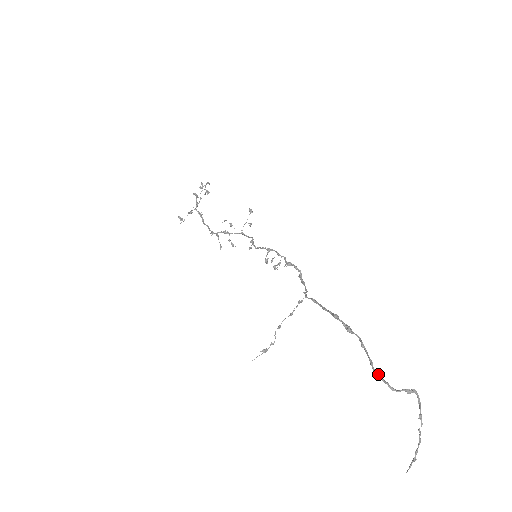
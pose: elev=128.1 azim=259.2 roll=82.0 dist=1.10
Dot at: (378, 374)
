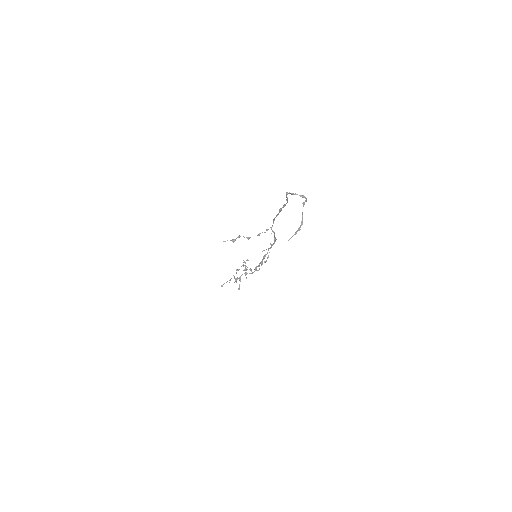
Dot at: (287, 193)
